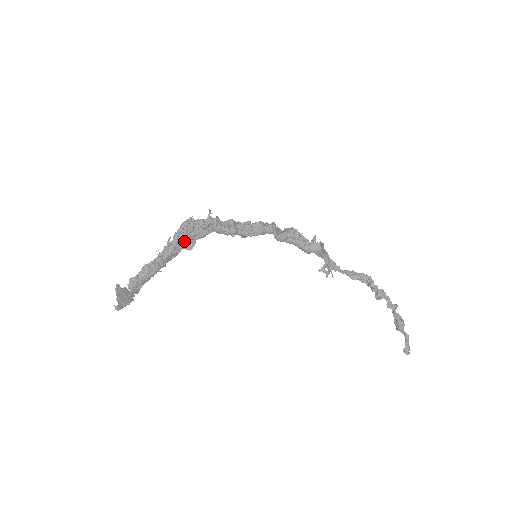
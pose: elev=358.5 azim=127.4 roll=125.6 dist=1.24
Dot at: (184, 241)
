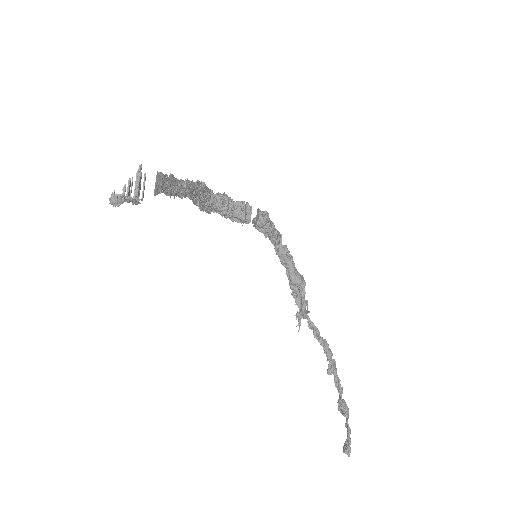
Dot at: (200, 194)
